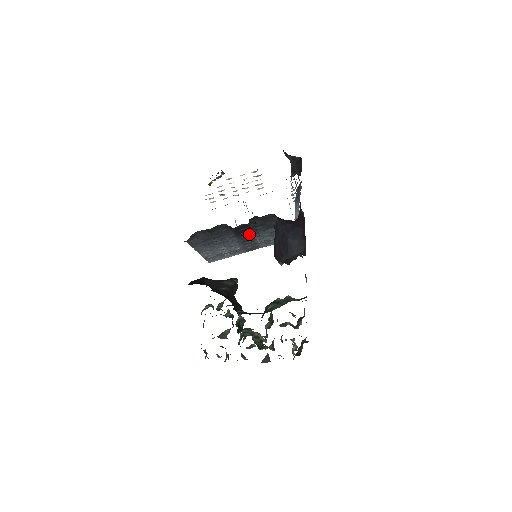
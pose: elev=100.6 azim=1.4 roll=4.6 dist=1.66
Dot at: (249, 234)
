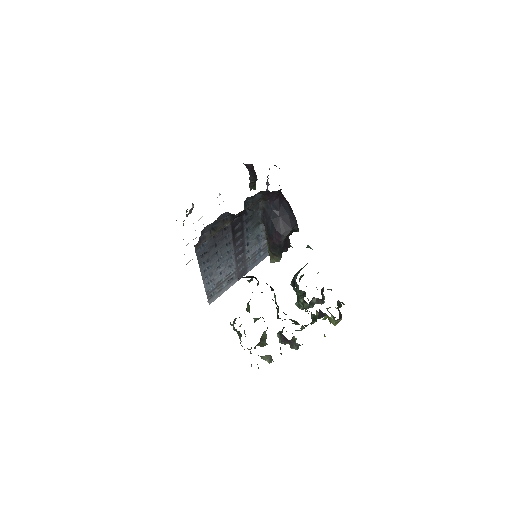
Dot at: (241, 238)
